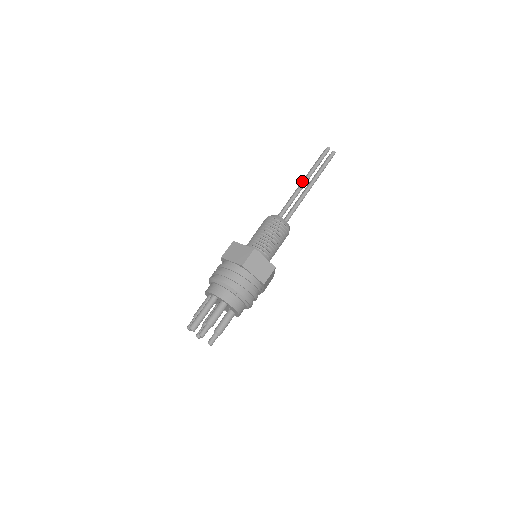
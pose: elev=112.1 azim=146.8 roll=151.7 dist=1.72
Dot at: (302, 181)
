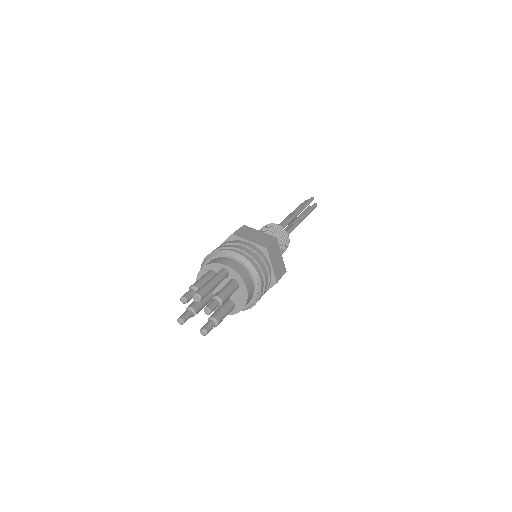
Dot at: occluded
